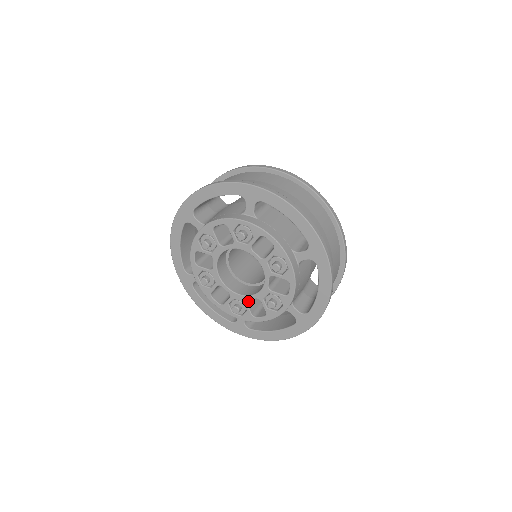
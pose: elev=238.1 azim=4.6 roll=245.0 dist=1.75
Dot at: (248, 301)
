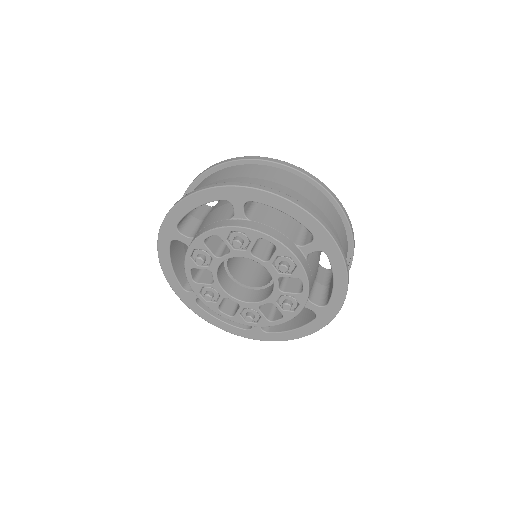
Dot at: (260, 307)
